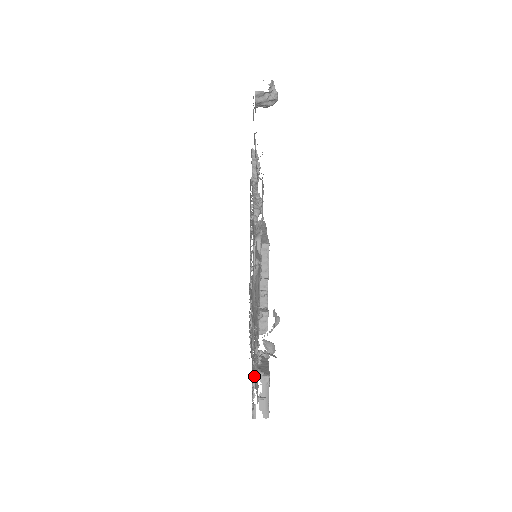
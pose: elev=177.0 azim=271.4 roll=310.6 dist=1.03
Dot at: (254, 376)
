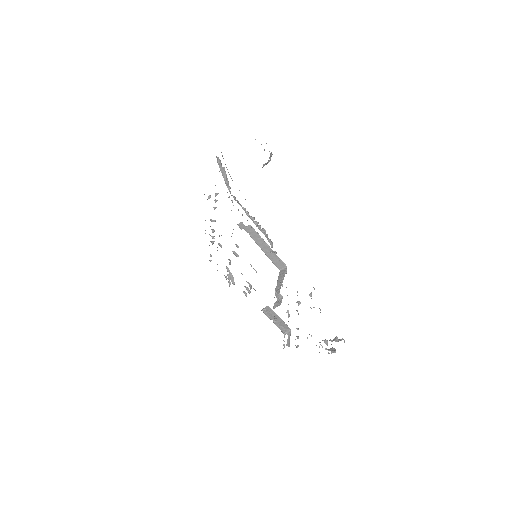
Dot at: occluded
